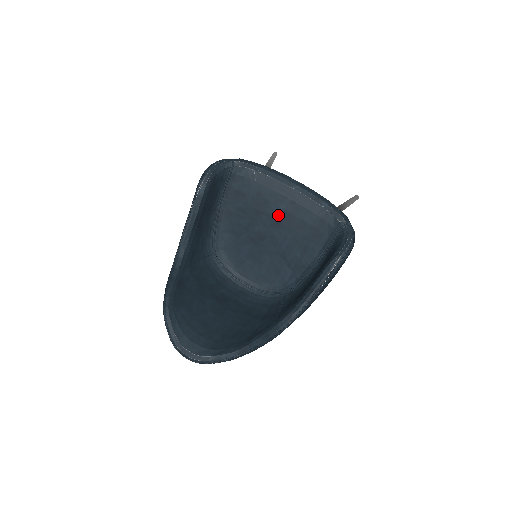
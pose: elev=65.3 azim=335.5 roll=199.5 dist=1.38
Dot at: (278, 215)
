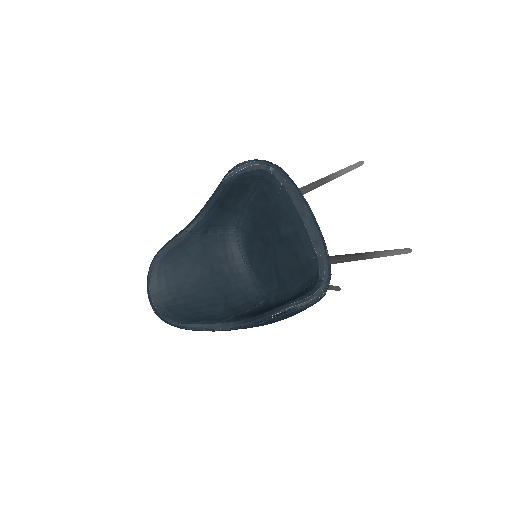
Dot at: (284, 234)
